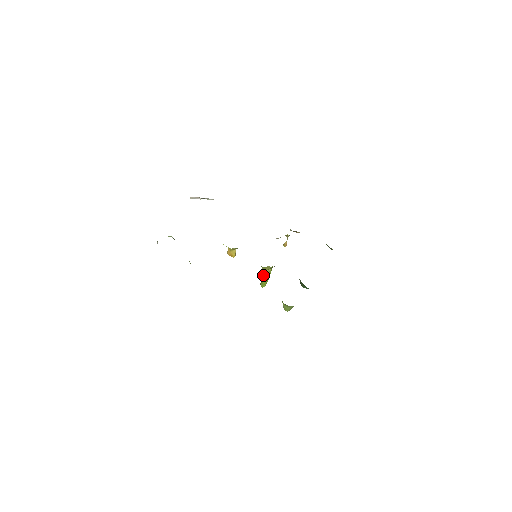
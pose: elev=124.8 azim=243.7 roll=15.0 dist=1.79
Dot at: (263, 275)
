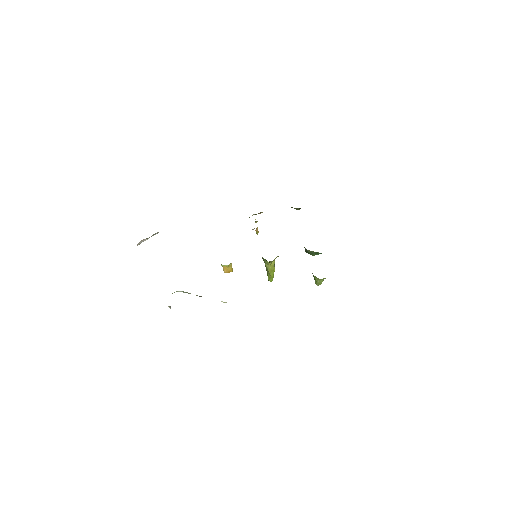
Dot at: (271, 269)
